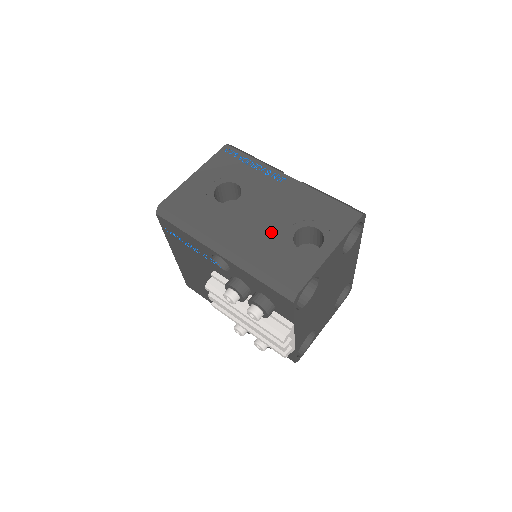
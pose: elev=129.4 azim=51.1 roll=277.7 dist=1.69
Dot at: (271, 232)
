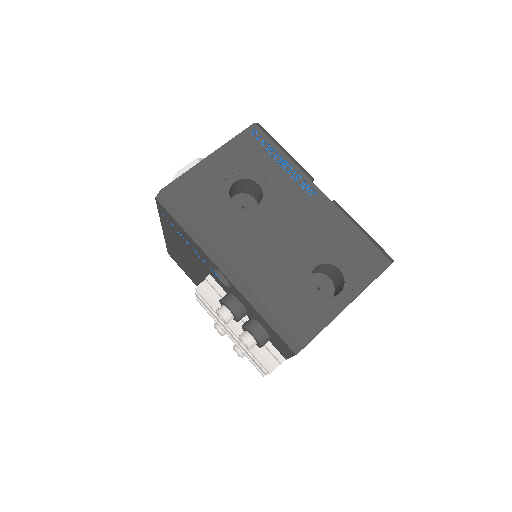
Dot at: (288, 261)
